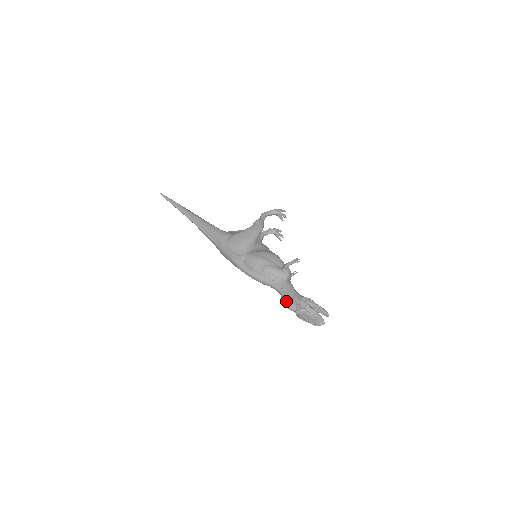
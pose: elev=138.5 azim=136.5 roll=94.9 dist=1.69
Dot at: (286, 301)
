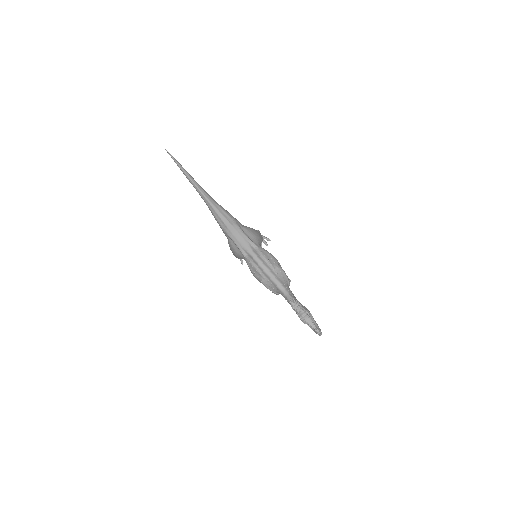
Dot at: (296, 301)
